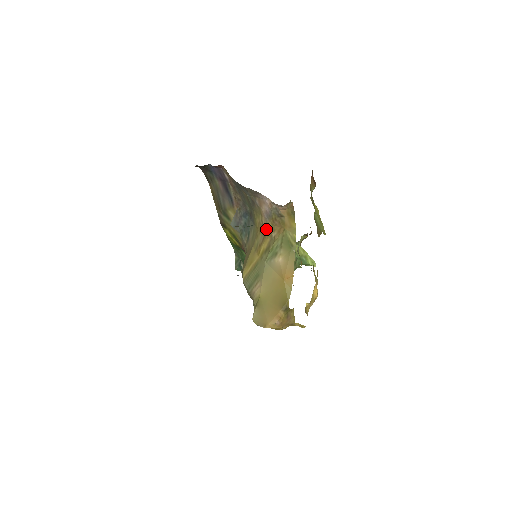
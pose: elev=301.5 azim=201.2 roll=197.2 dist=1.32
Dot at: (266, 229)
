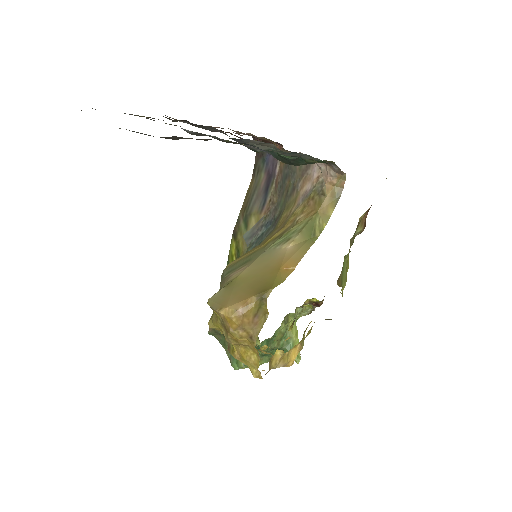
Dot at: (292, 215)
